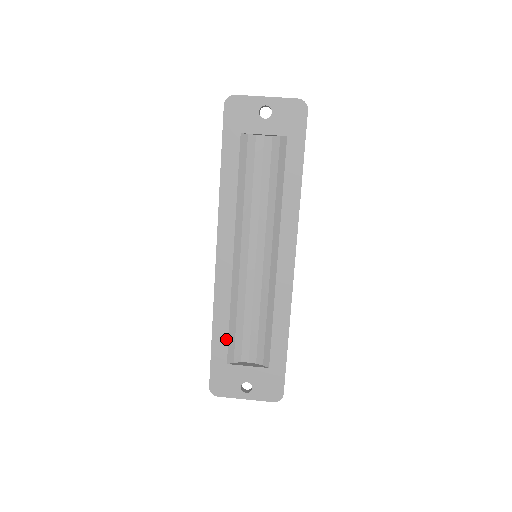
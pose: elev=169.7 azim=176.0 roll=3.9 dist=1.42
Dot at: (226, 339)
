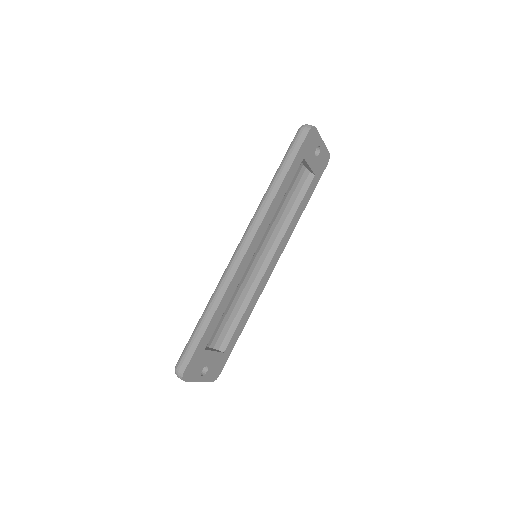
Dot at: (216, 326)
